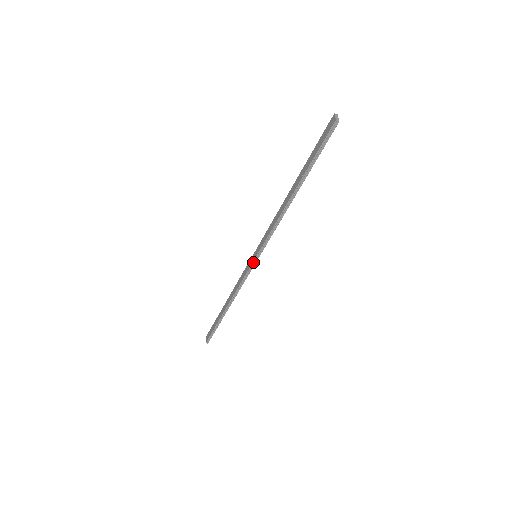
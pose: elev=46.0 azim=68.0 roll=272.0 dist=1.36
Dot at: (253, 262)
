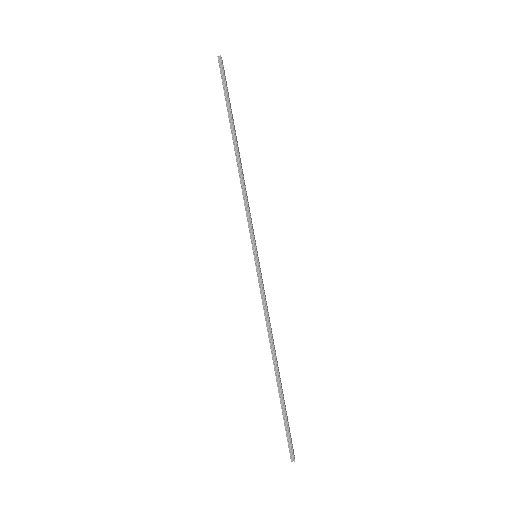
Dot at: (255, 261)
